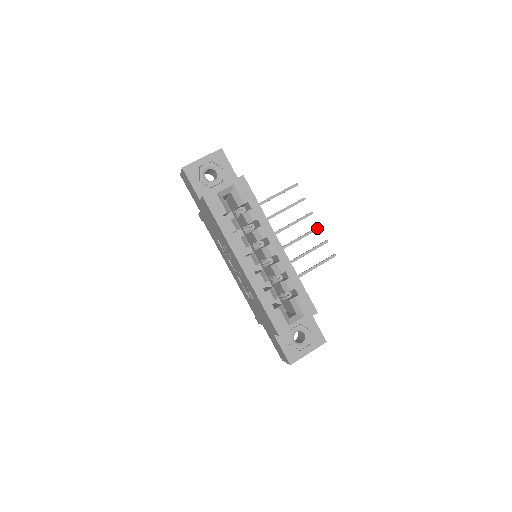
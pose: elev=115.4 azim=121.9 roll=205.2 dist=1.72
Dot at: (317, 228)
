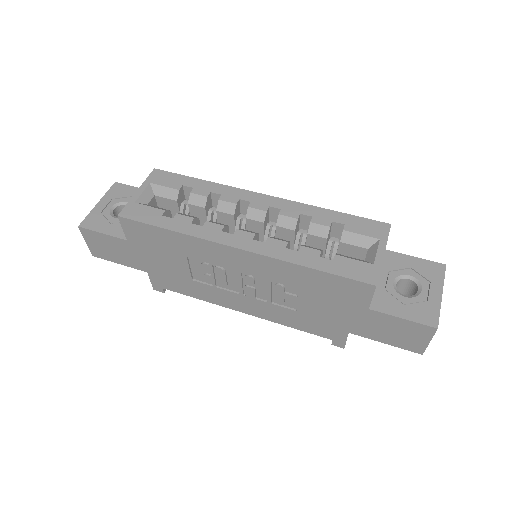
Dot at: occluded
